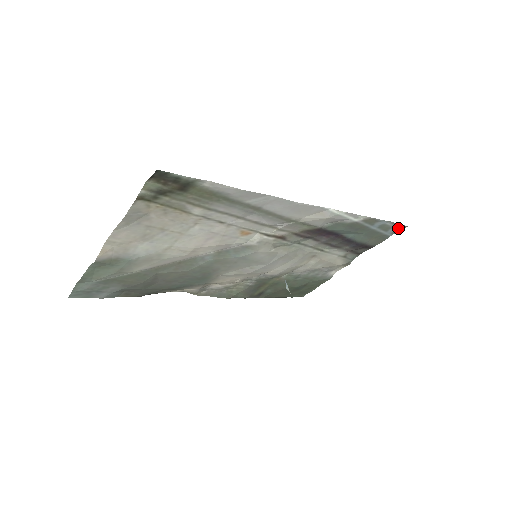
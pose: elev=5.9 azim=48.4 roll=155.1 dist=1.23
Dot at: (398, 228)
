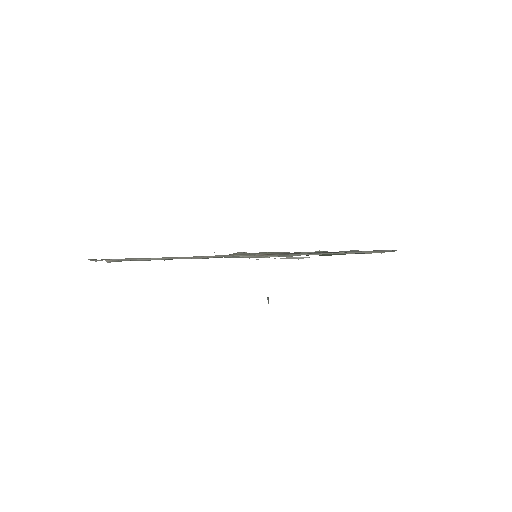
Dot at: occluded
